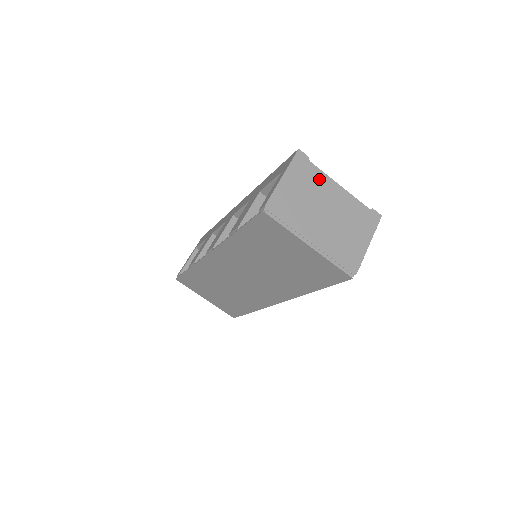
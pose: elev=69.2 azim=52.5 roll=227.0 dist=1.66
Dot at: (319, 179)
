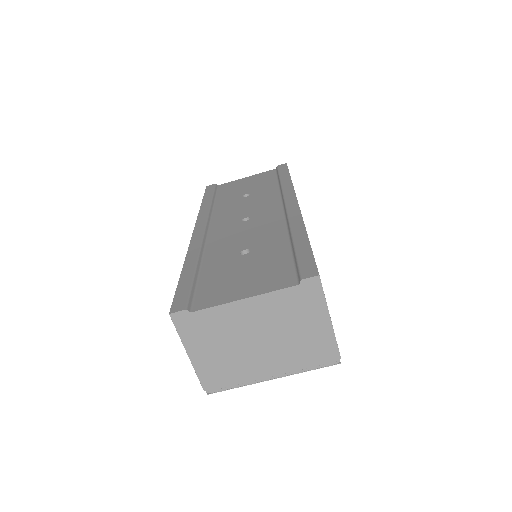
Dot at: (218, 318)
